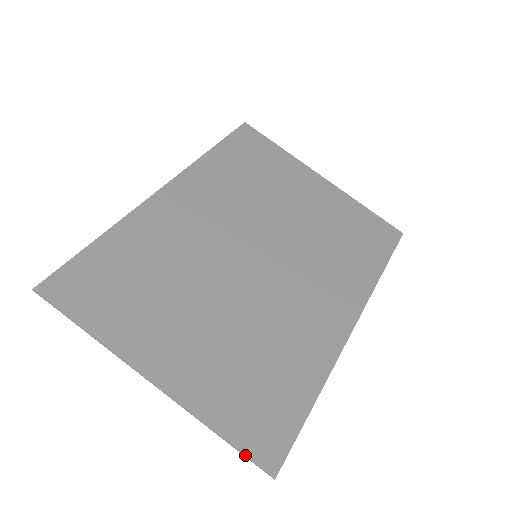
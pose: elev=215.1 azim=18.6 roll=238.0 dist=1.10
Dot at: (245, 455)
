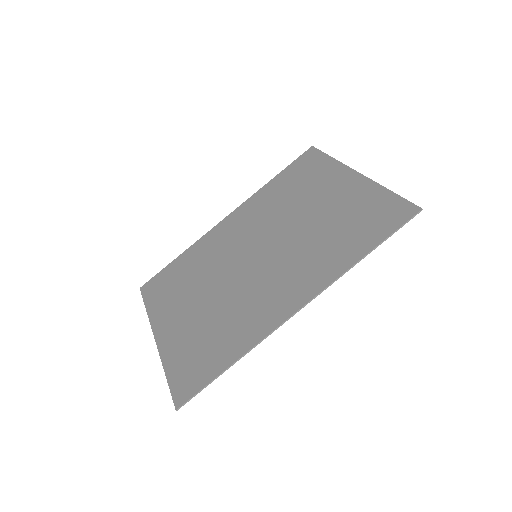
Dot at: (170, 390)
